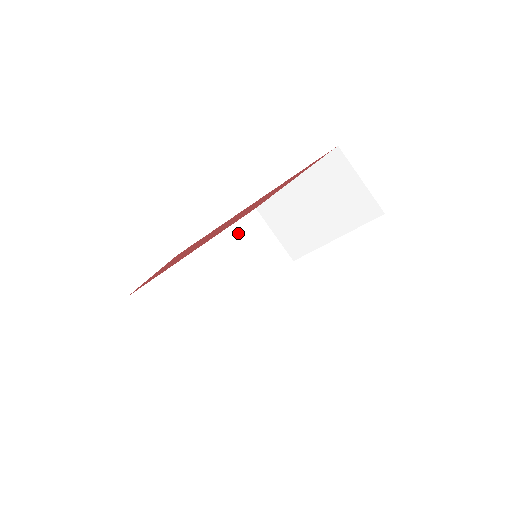
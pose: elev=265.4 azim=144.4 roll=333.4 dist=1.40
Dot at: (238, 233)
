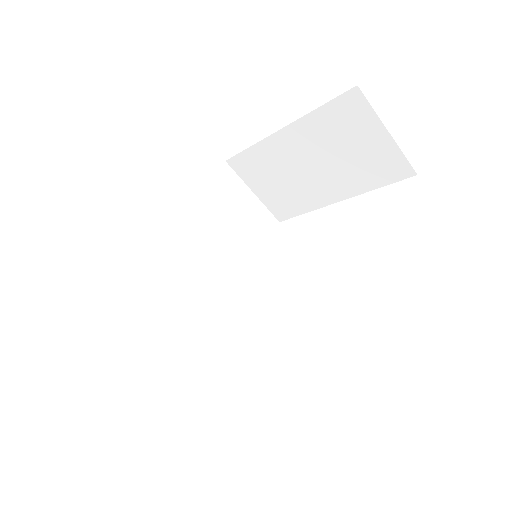
Dot at: (210, 203)
